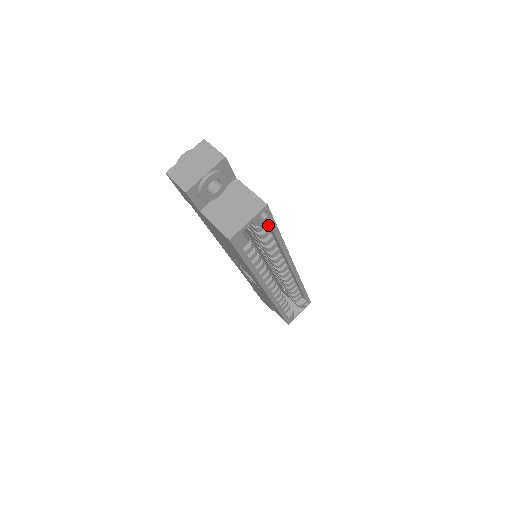
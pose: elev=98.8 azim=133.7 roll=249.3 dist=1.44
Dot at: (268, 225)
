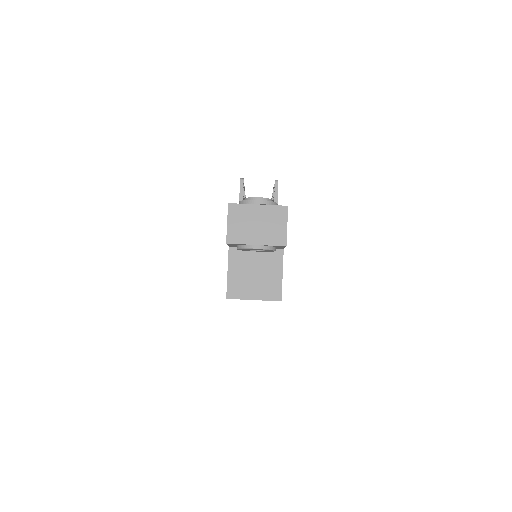
Dot at: occluded
